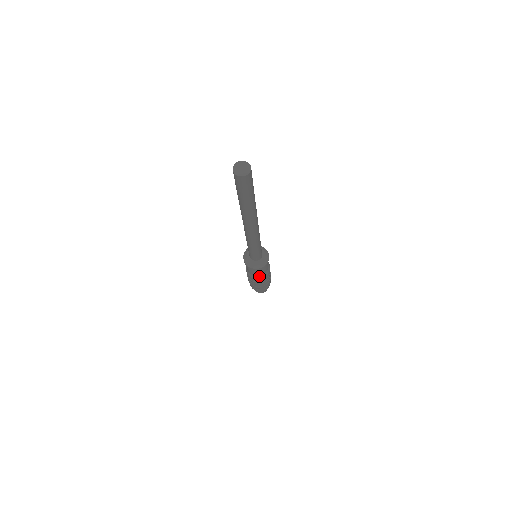
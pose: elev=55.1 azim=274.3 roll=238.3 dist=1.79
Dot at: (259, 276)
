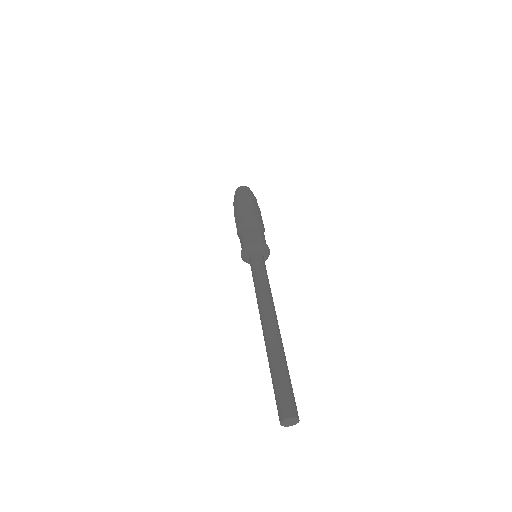
Dot at: occluded
